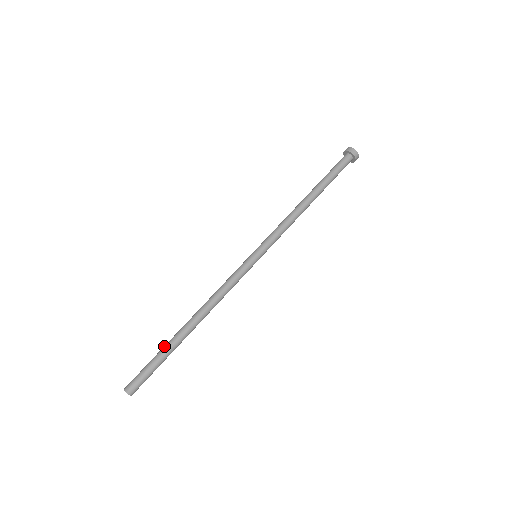
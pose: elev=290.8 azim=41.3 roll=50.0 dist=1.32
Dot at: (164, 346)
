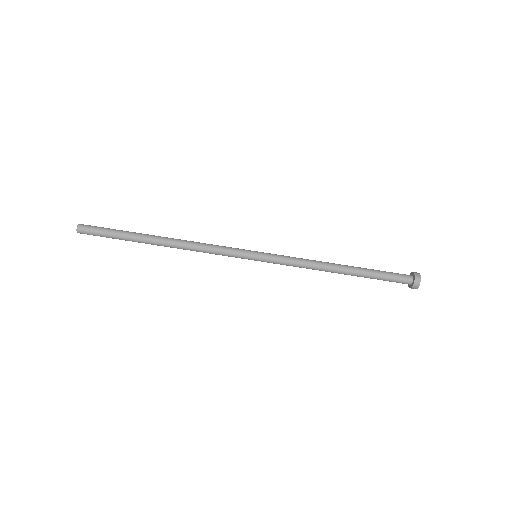
Dot at: (129, 236)
